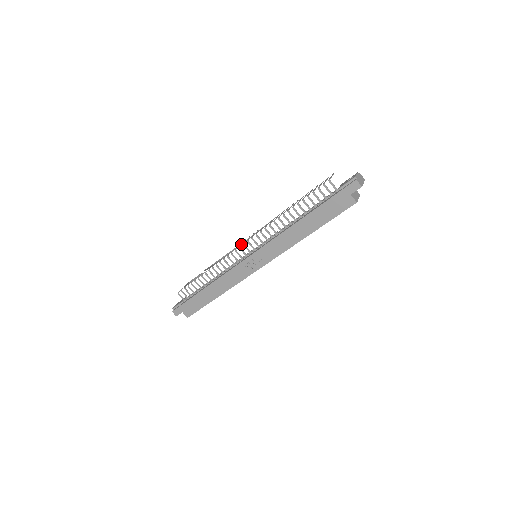
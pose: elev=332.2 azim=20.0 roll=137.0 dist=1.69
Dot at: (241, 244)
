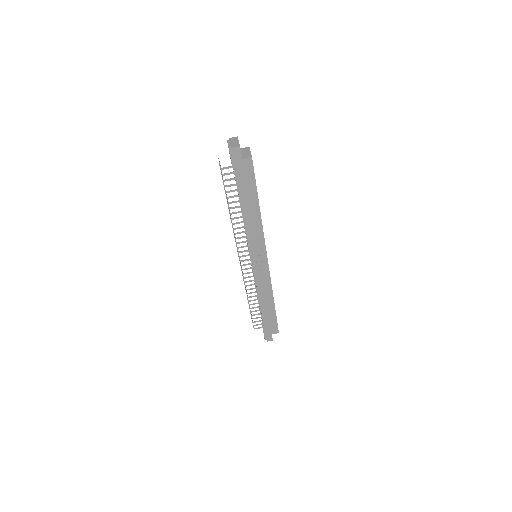
Dot at: occluded
